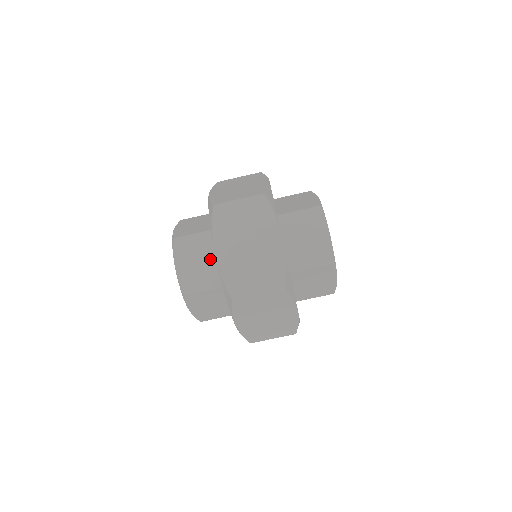
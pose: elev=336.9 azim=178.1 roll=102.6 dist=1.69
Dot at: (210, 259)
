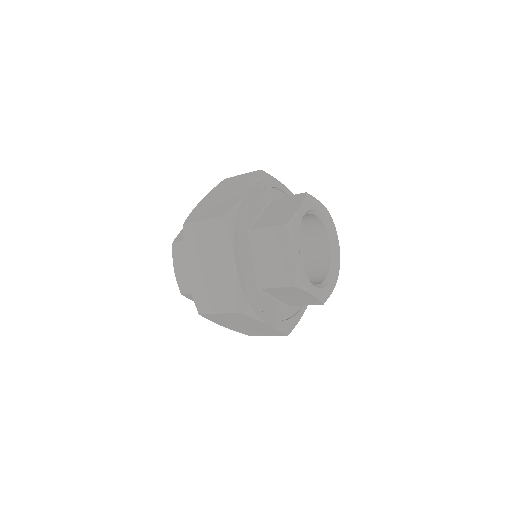
Dot at: occluded
